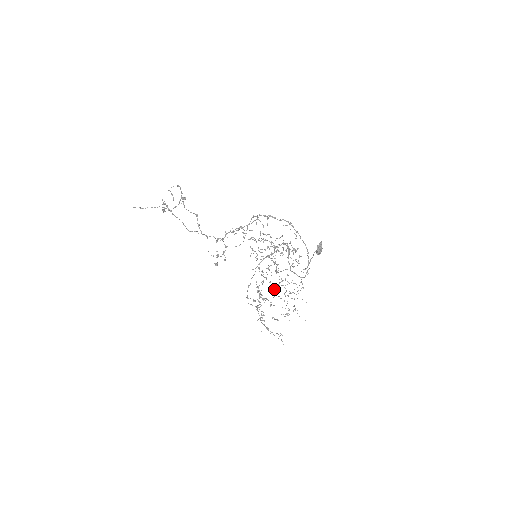
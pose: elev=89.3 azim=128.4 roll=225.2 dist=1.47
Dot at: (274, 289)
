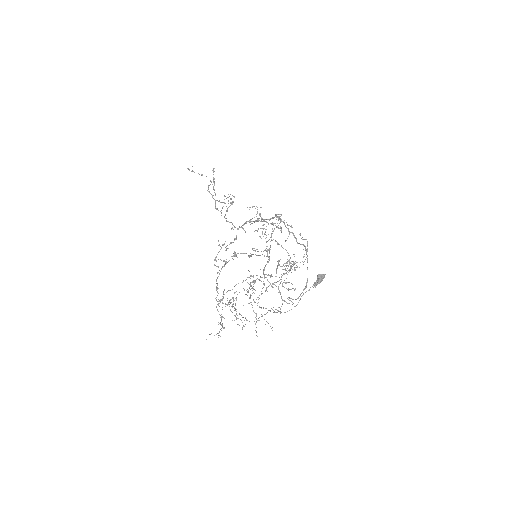
Dot at: occluded
